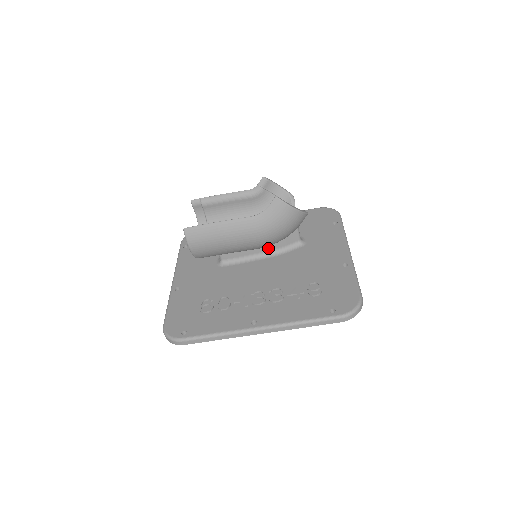
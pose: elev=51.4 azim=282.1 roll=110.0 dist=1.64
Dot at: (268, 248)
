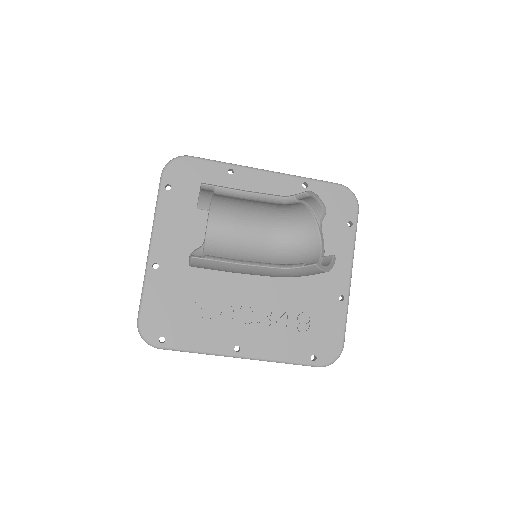
Dot at: occluded
